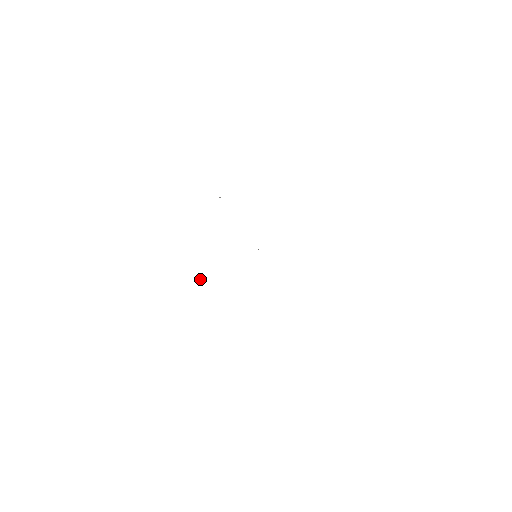
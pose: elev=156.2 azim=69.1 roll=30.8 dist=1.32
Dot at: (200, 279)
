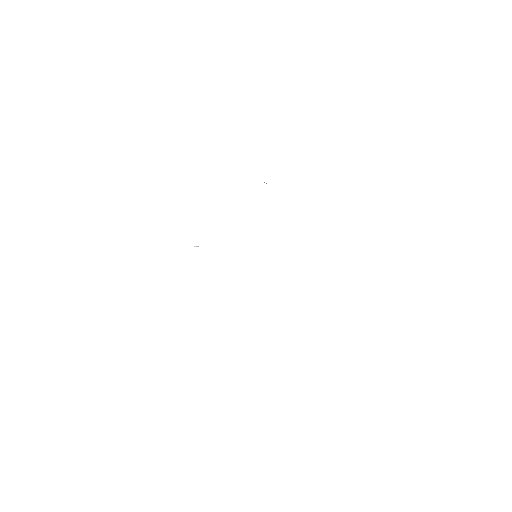
Dot at: (195, 246)
